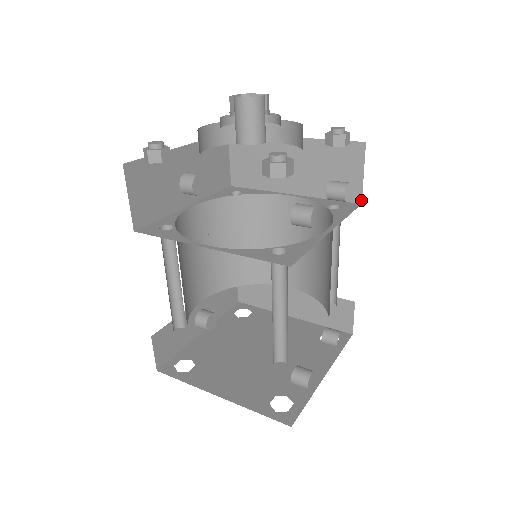
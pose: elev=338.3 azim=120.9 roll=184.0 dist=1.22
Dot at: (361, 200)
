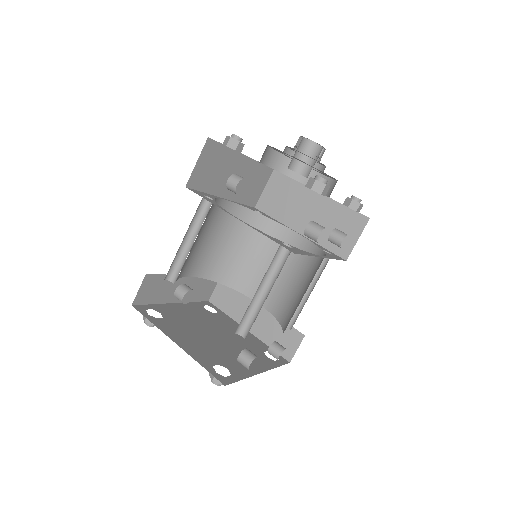
Dot at: (347, 258)
